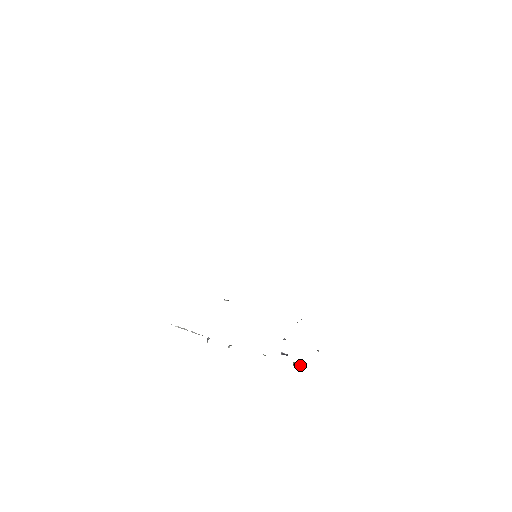
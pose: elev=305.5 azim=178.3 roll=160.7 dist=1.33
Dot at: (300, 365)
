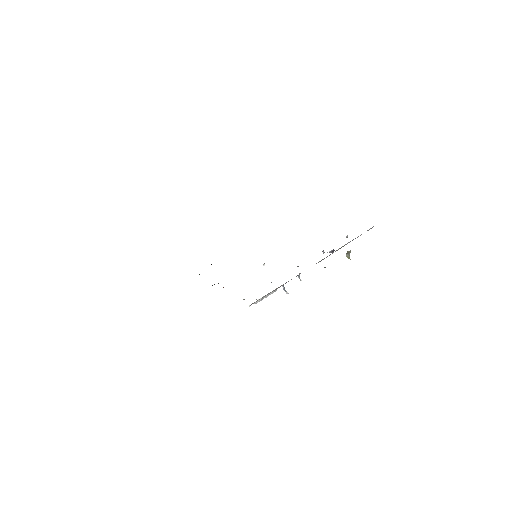
Dot at: (350, 251)
